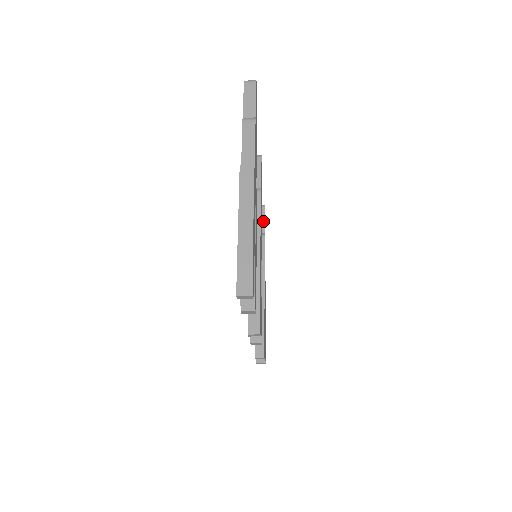
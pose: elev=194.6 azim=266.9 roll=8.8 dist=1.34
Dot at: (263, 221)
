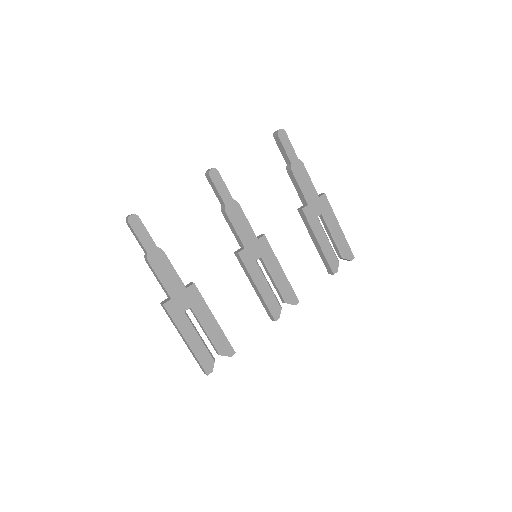
Dot at: (284, 152)
